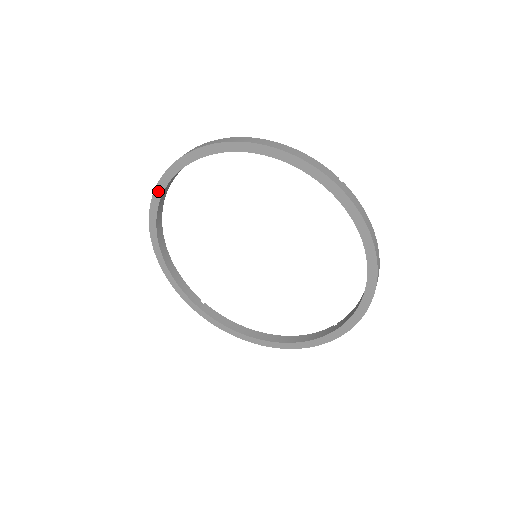
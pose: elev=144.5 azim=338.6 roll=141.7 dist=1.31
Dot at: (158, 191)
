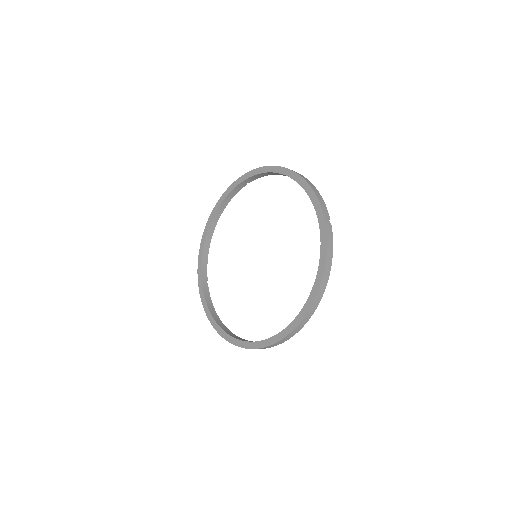
Dot at: (201, 294)
